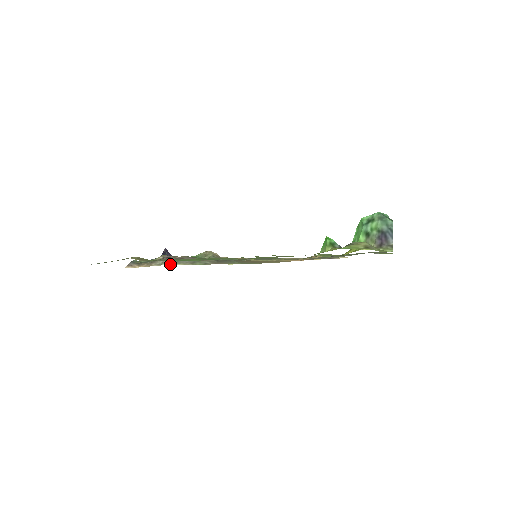
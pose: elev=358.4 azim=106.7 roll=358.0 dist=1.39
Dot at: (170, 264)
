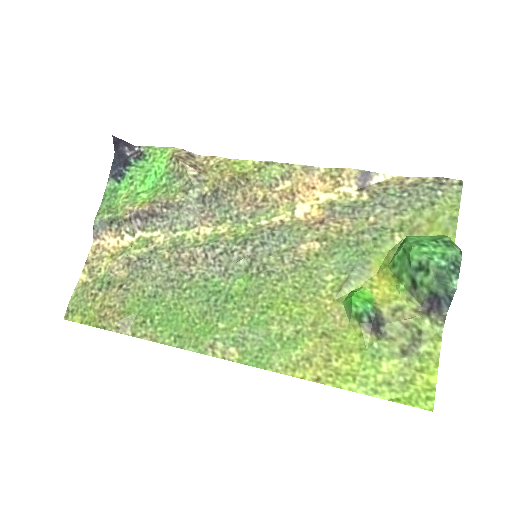
Dot at: (144, 233)
